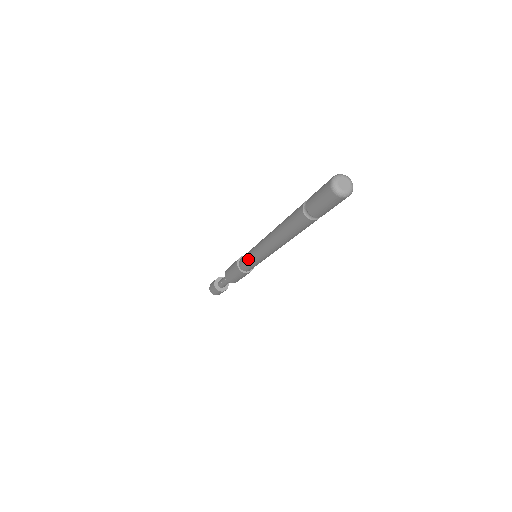
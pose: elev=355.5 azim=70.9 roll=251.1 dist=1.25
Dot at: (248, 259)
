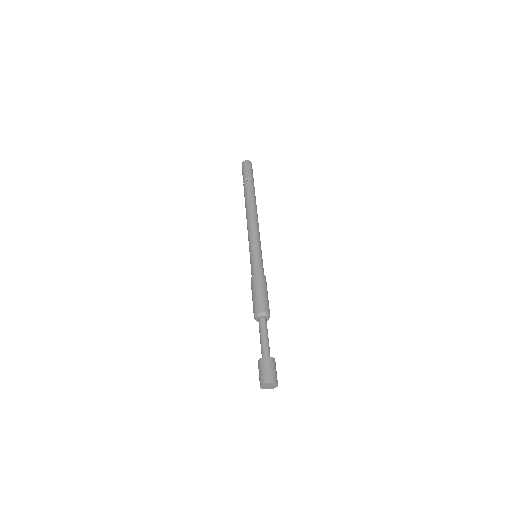
Dot at: (250, 258)
